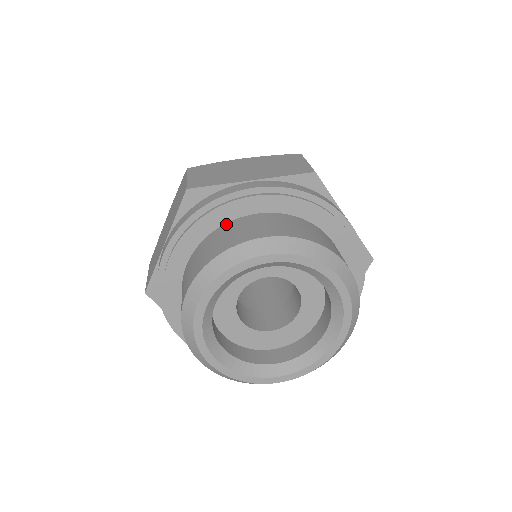
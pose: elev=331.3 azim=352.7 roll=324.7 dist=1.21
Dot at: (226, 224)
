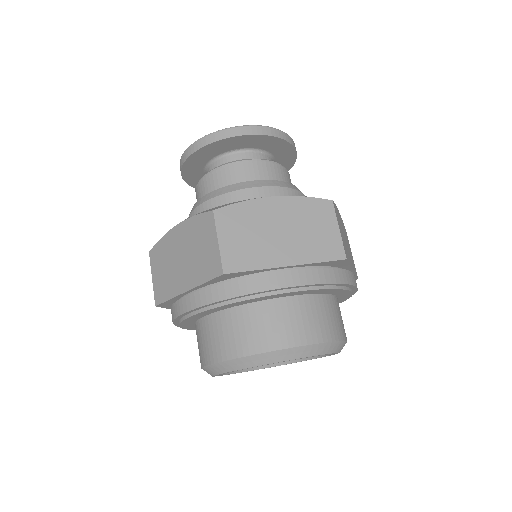
Dot at: (256, 304)
